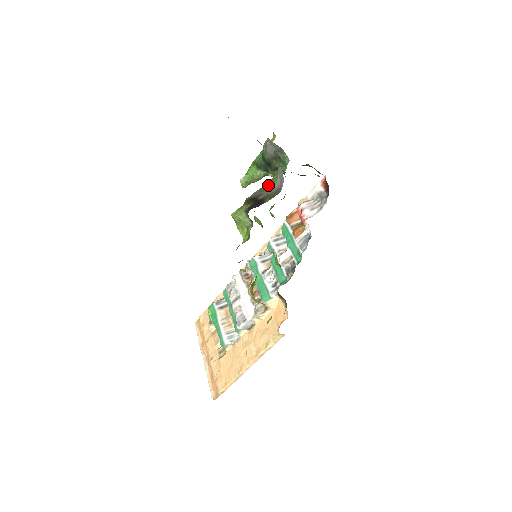
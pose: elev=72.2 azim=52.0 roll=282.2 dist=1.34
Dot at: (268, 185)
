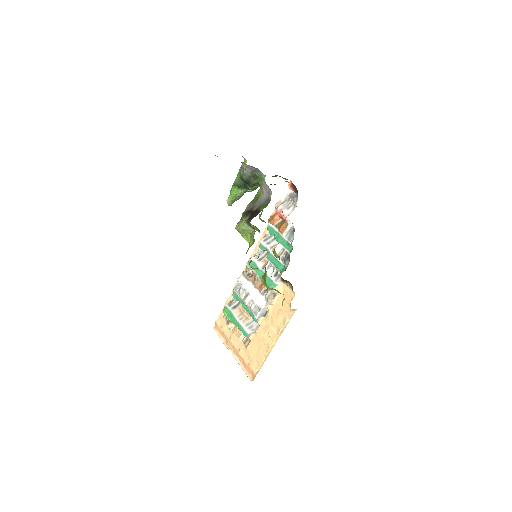
Dot at: (256, 198)
